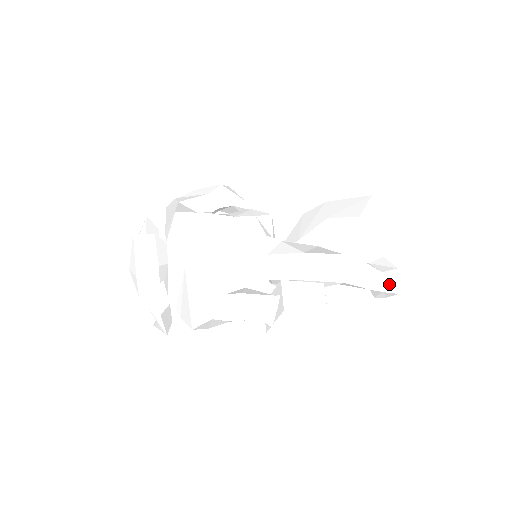
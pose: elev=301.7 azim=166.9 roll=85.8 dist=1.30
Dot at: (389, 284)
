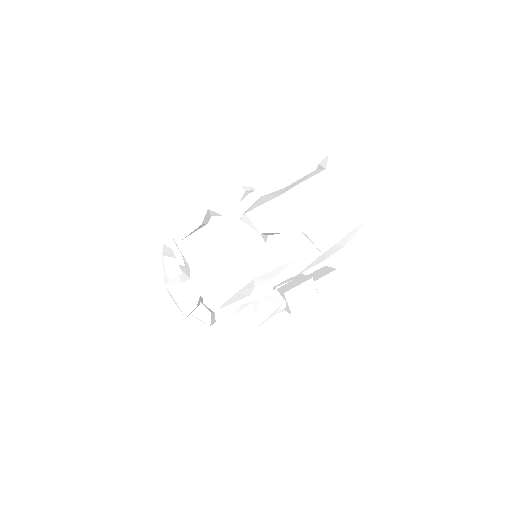
Dot at: (358, 232)
